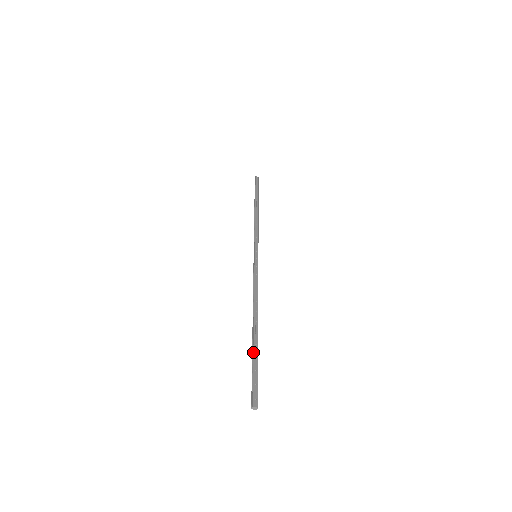
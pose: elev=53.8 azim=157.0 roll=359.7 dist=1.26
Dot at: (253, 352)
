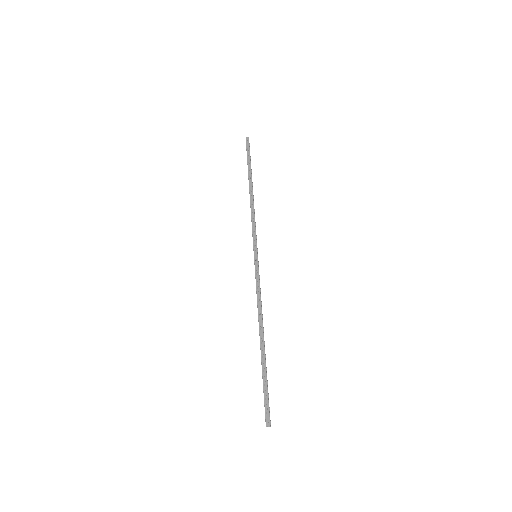
Dot at: (262, 373)
